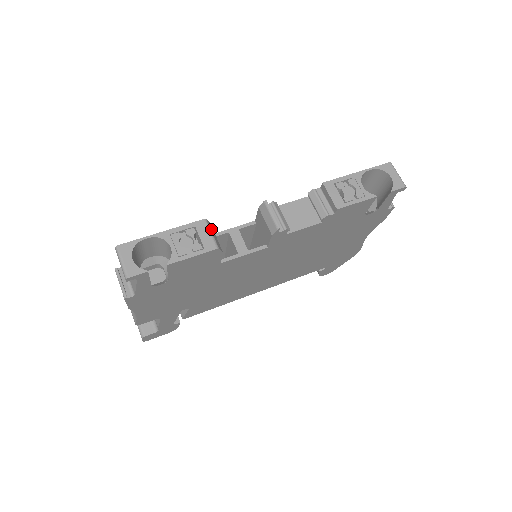
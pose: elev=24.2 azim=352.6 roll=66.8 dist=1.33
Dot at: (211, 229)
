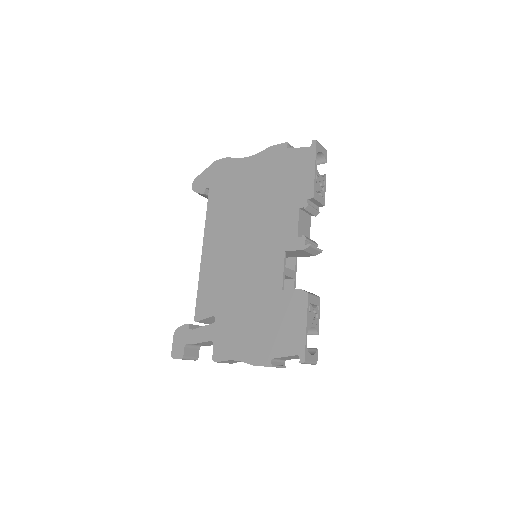
Dot at: (310, 293)
